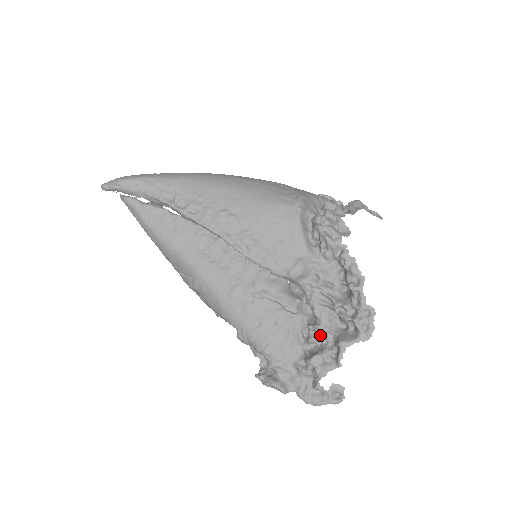
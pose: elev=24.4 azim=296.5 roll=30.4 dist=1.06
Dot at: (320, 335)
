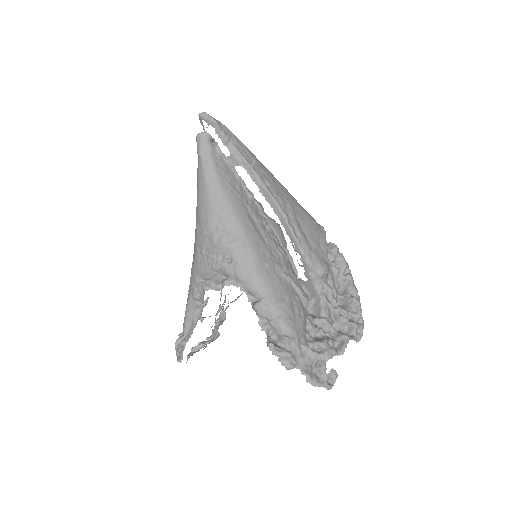
Dot at: (323, 328)
